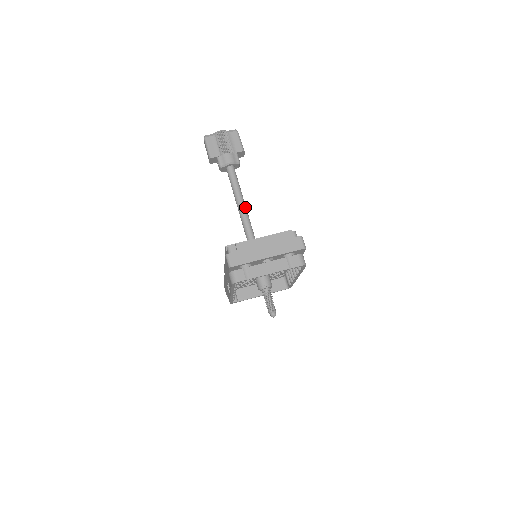
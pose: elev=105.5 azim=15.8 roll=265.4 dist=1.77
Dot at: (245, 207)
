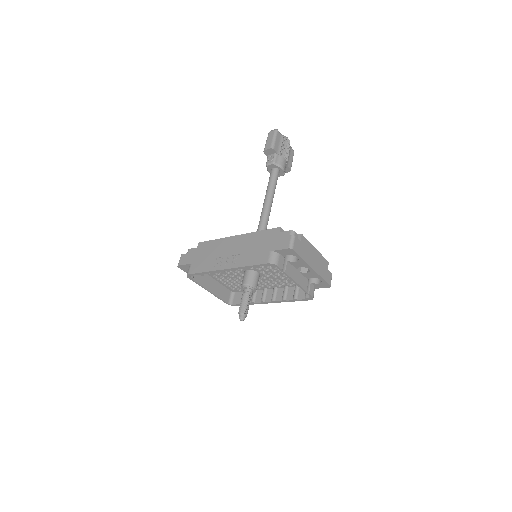
Dot at: occluded
